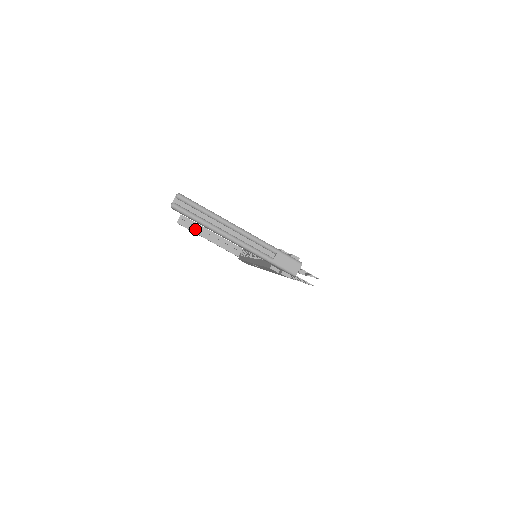
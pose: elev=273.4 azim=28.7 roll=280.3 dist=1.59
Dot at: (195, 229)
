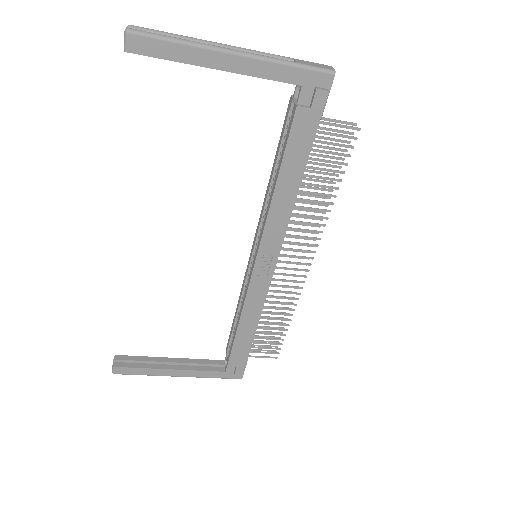
Dot at: (144, 364)
